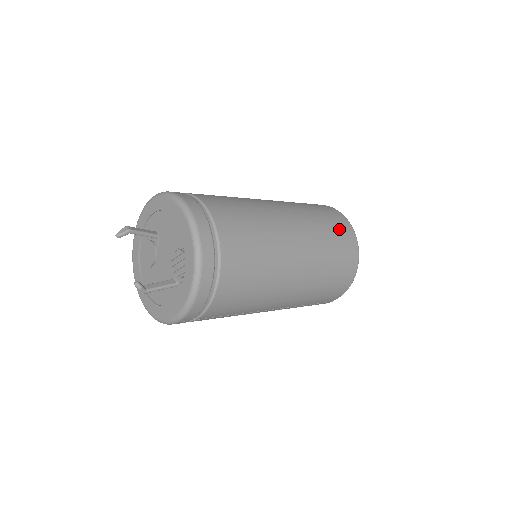
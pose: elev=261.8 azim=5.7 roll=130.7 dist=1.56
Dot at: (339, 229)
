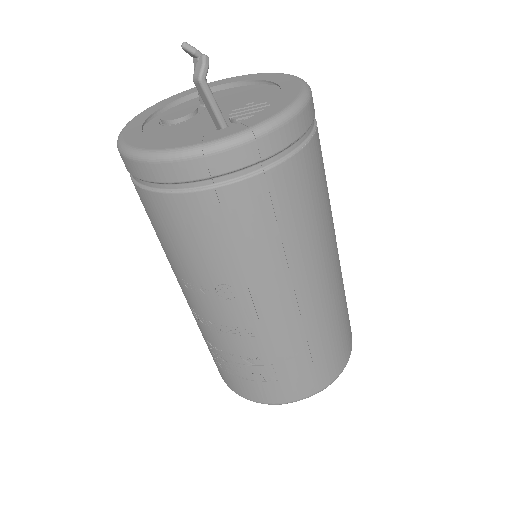
Dot at: occluded
